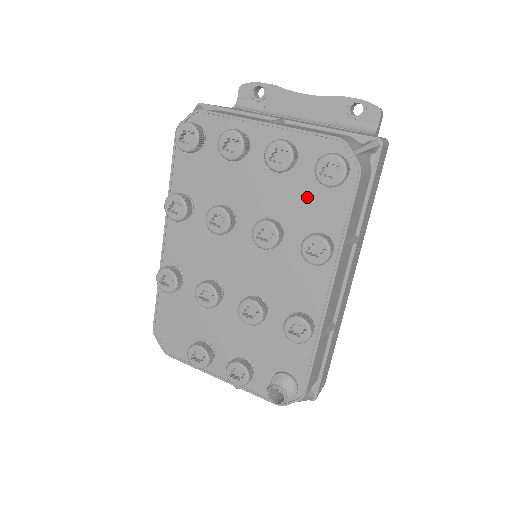
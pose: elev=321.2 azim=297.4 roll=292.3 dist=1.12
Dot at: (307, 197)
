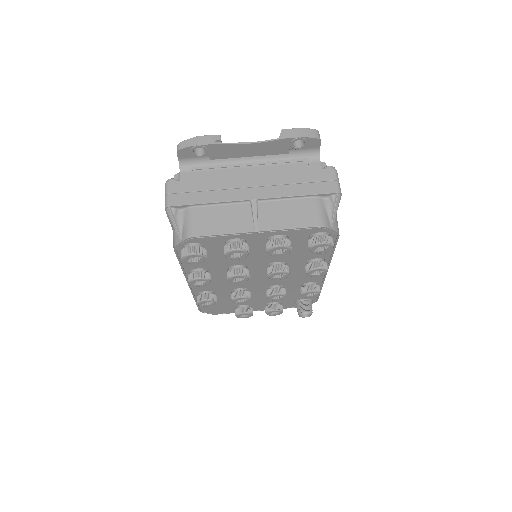
Dot at: (301, 250)
